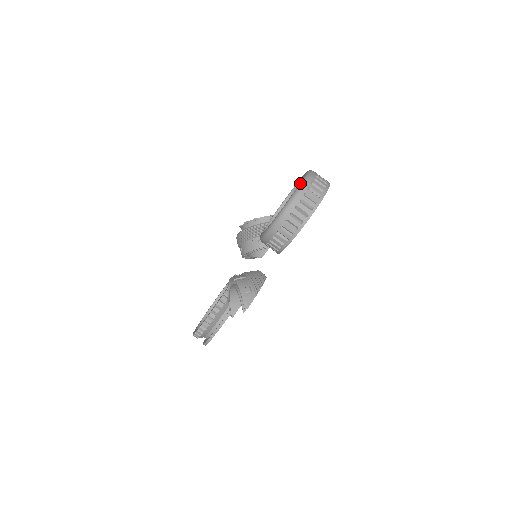
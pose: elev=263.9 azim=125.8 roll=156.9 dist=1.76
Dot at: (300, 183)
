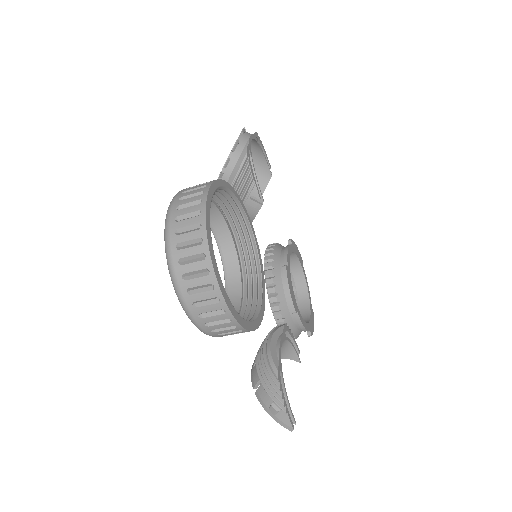
Dot at: occluded
